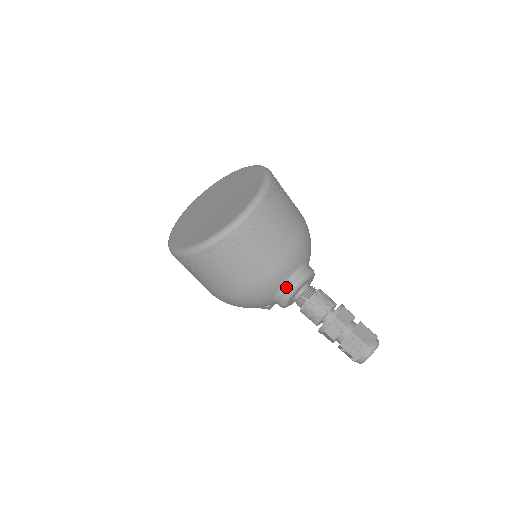
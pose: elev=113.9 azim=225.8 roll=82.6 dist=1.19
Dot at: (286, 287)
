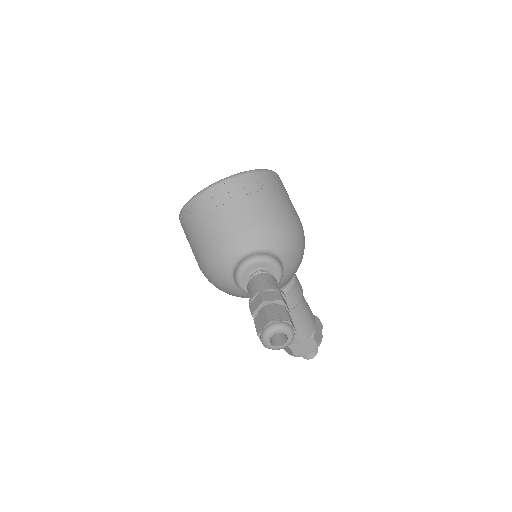
Dot at: (240, 261)
